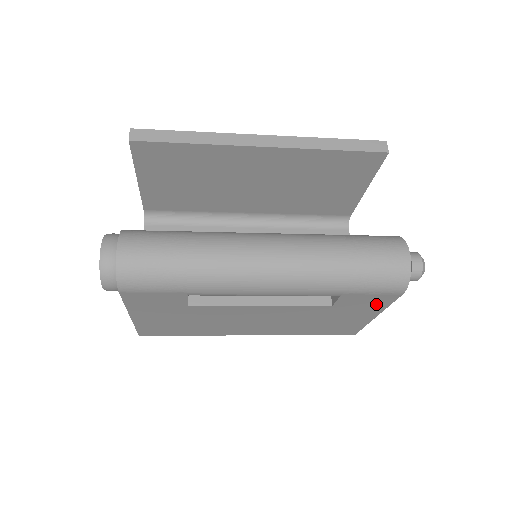
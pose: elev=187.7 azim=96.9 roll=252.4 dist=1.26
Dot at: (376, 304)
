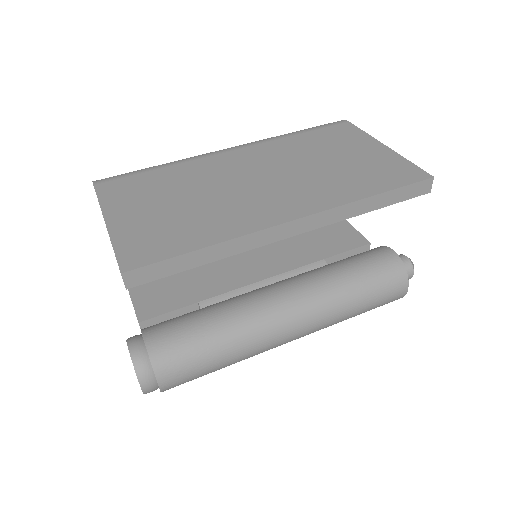
Dot at: occluded
